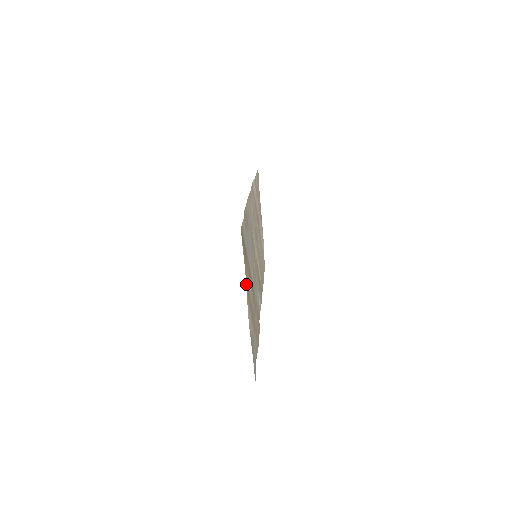
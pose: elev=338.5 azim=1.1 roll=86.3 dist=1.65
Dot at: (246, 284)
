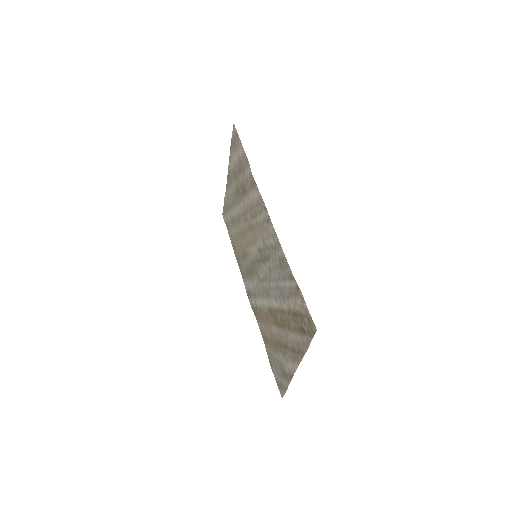
Dot at: (302, 354)
